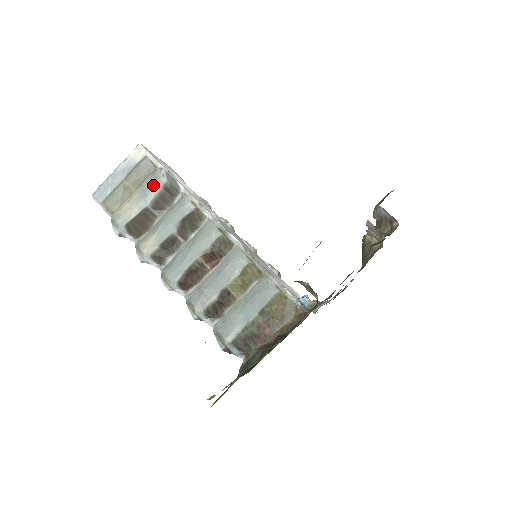
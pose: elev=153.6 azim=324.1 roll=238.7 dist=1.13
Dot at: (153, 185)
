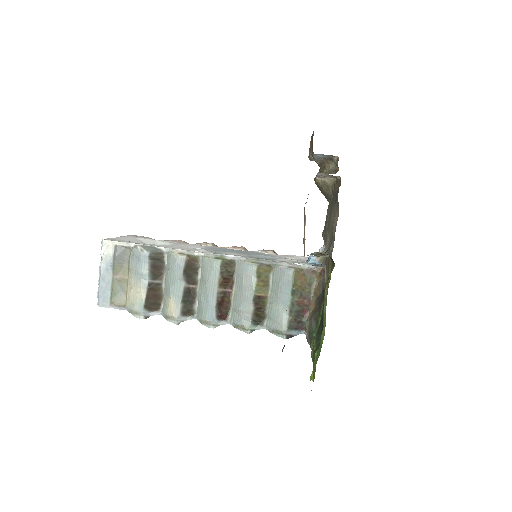
Dot at: (140, 263)
